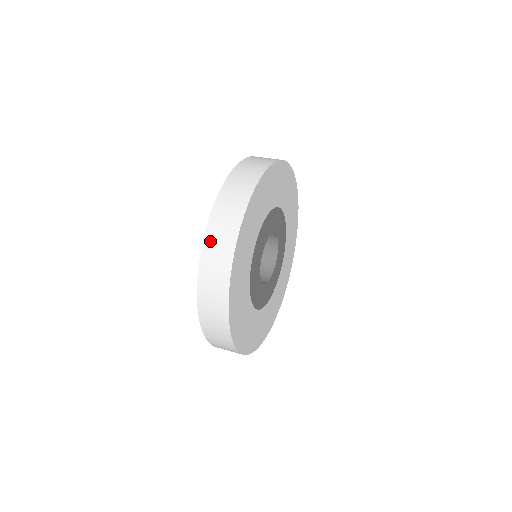
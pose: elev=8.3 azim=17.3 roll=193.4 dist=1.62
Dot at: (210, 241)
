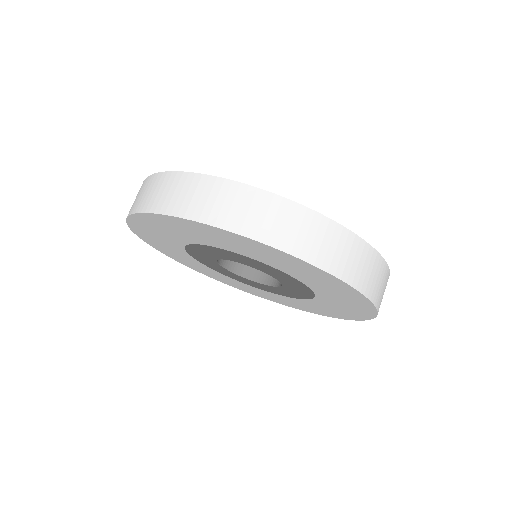
Dot at: occluded
